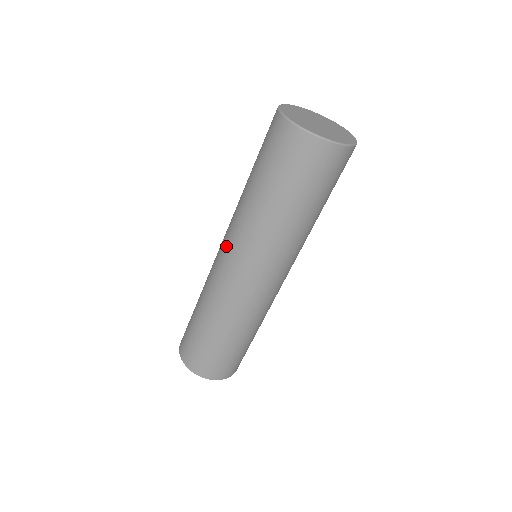
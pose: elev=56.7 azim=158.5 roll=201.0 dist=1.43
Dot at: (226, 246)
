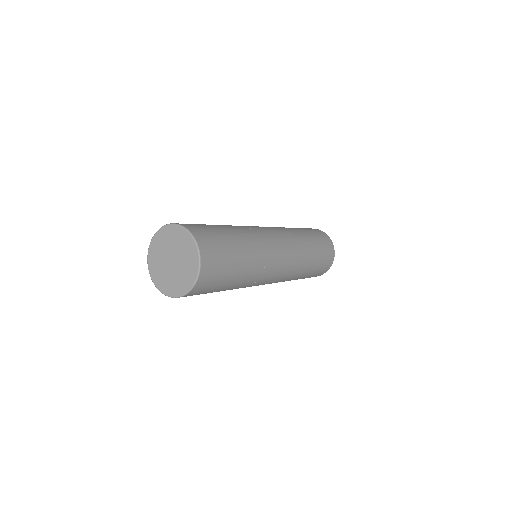
Dot at: occluded
